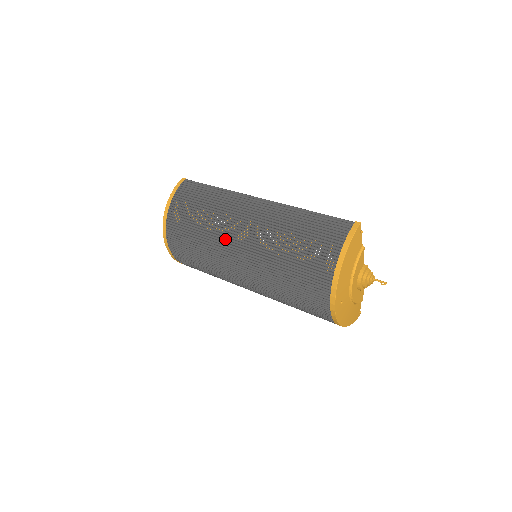
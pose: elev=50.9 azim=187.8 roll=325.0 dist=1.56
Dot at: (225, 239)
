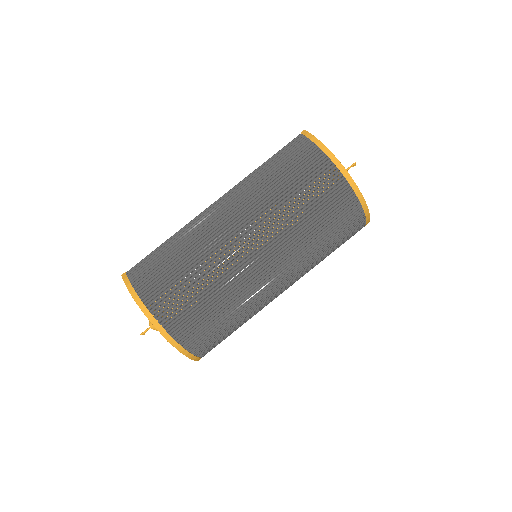
Dot at: (228, 254)
